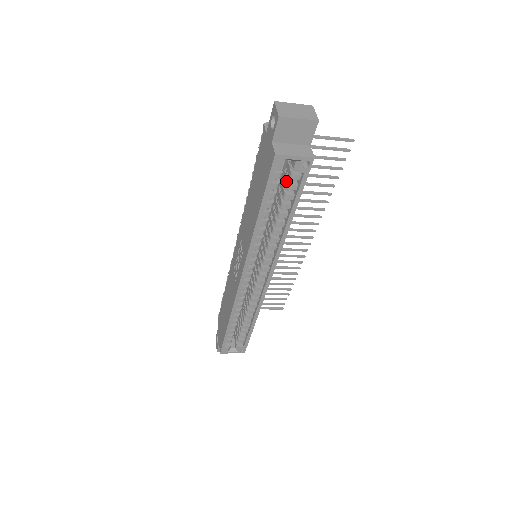
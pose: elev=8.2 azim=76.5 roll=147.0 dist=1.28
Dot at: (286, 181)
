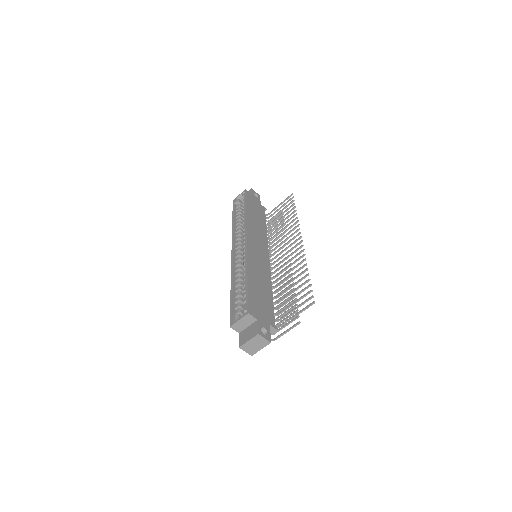
Dot at: occluded
